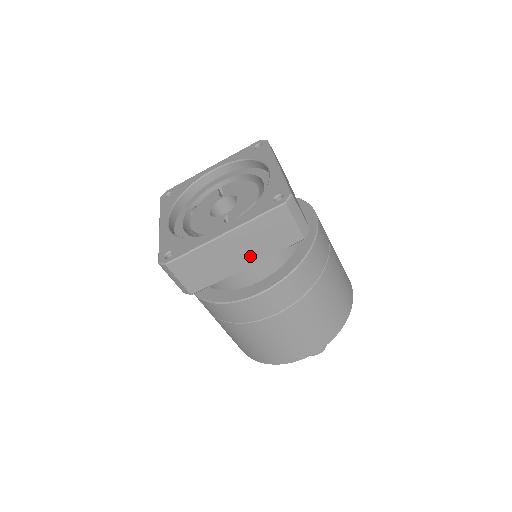
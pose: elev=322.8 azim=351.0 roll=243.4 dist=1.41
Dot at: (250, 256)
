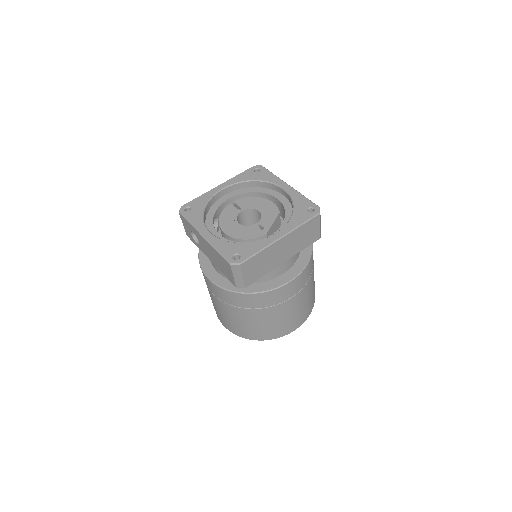
Dot at: (289, 253)
